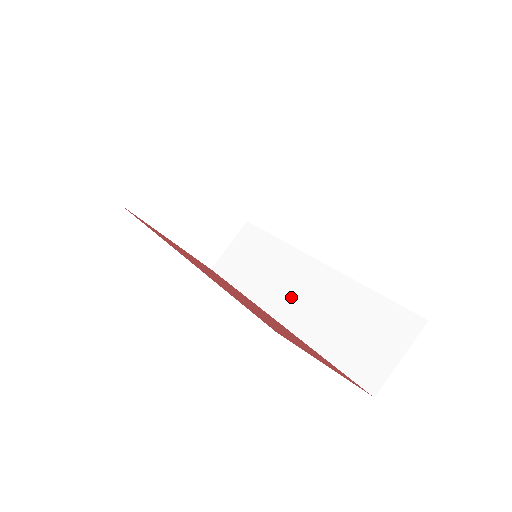
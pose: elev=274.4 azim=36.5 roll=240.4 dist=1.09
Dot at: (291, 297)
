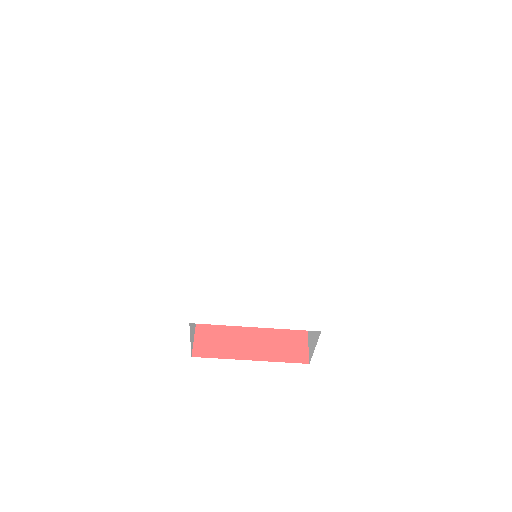
Dot at: occluded
